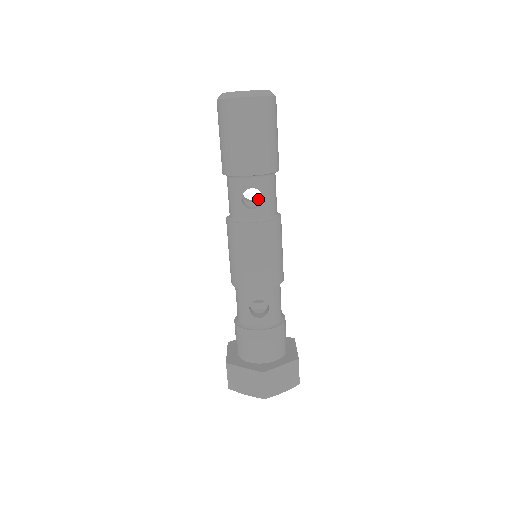
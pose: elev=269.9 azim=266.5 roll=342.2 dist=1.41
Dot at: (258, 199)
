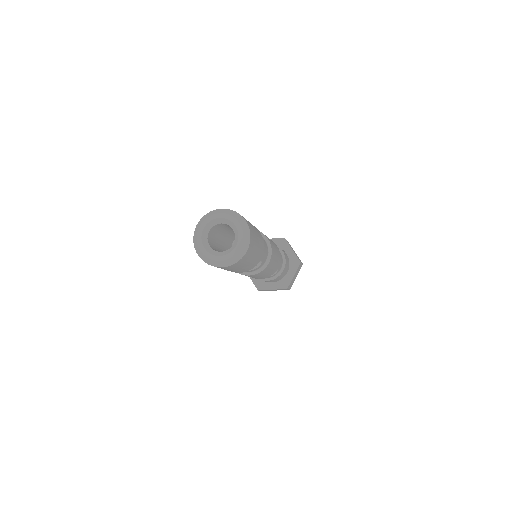
Dot at: occluded
